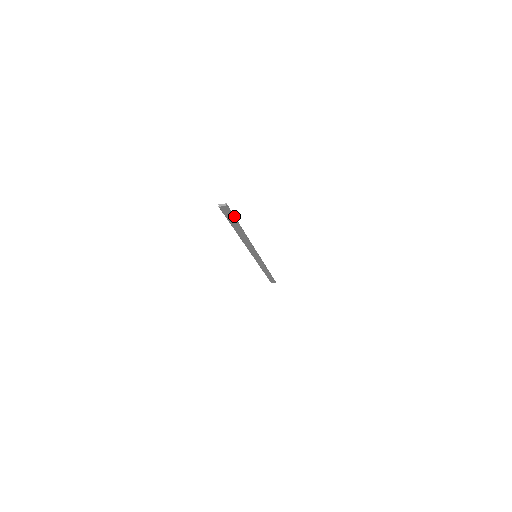
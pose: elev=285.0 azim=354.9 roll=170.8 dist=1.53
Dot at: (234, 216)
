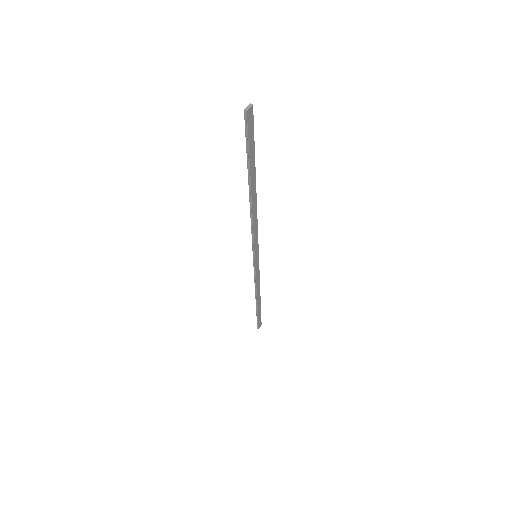
Dot at: (252, 142)
